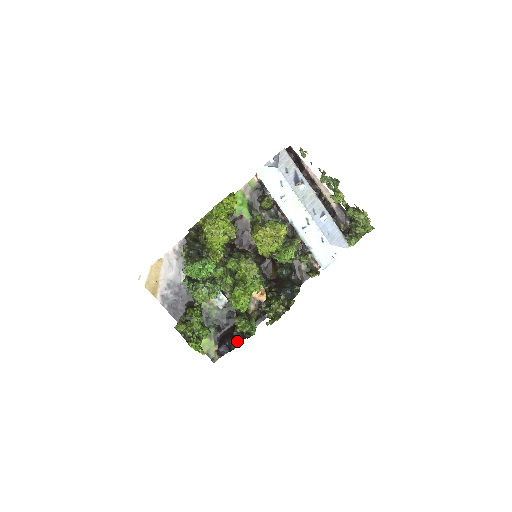
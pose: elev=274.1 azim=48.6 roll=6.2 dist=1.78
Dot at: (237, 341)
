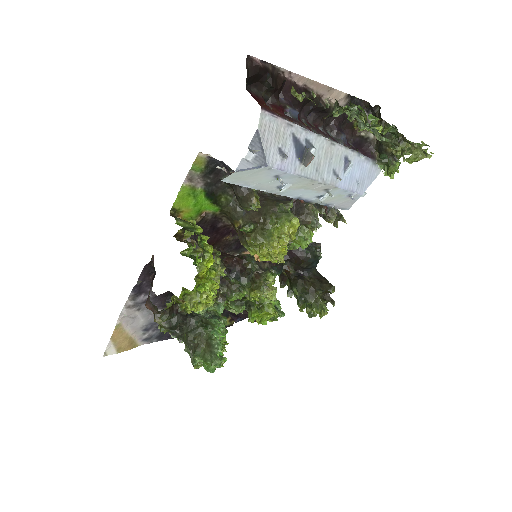
Dot at: occluded
